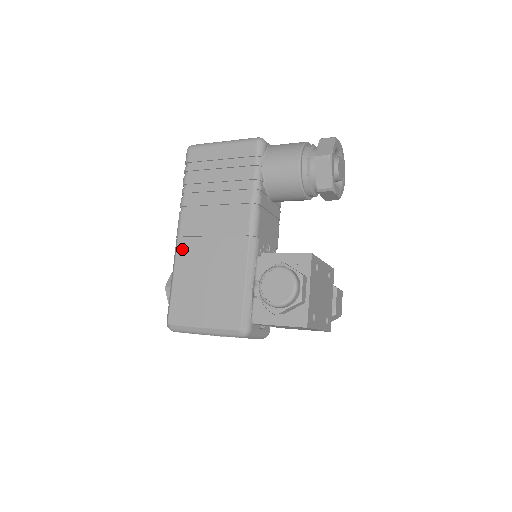
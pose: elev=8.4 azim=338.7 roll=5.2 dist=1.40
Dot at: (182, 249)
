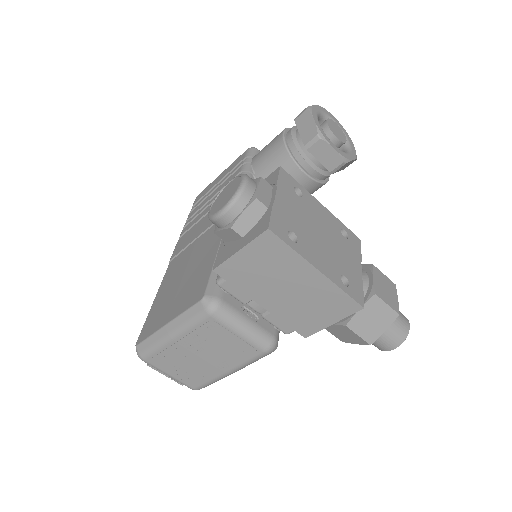
Dot at: (170, 269)
